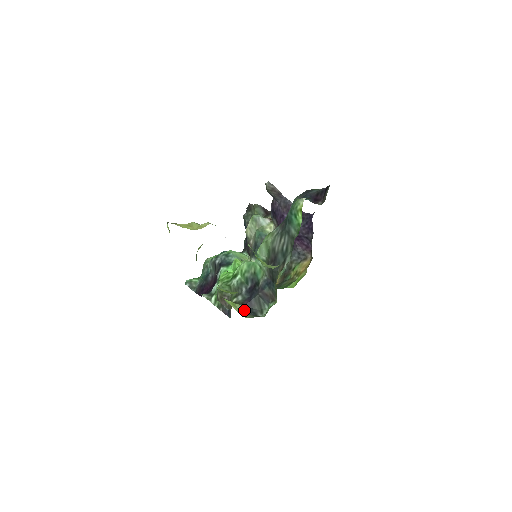
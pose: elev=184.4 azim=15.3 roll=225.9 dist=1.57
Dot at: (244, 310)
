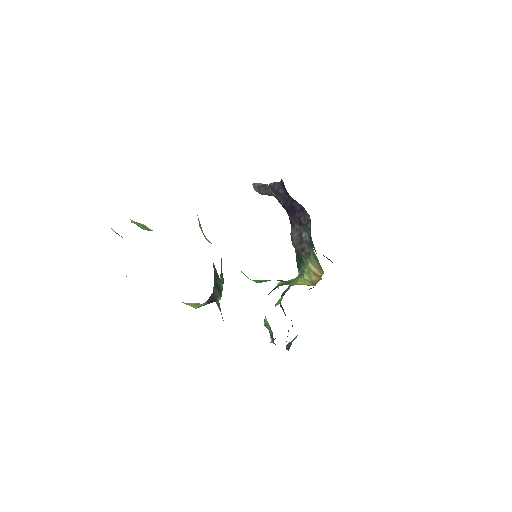
Dot at: (205, 303)
